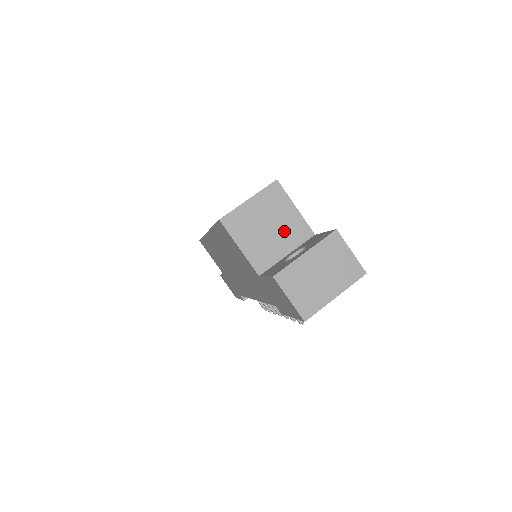
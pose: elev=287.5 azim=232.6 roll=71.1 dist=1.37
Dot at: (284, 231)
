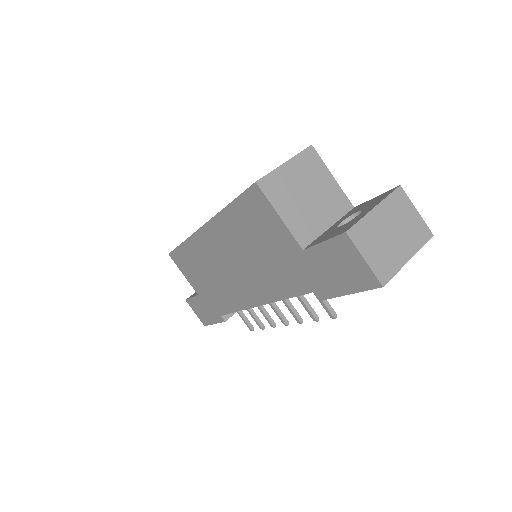
Dot at: (324, 201)
